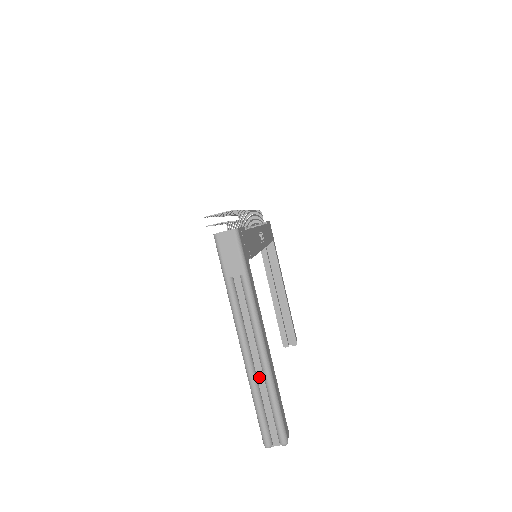
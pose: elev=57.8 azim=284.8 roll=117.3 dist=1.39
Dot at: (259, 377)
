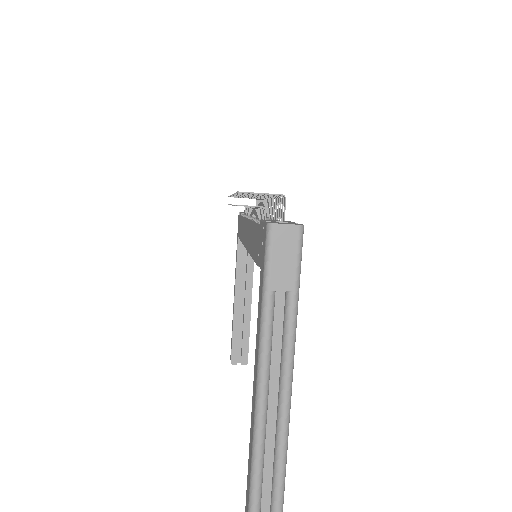
Dot at: (268, 436)
